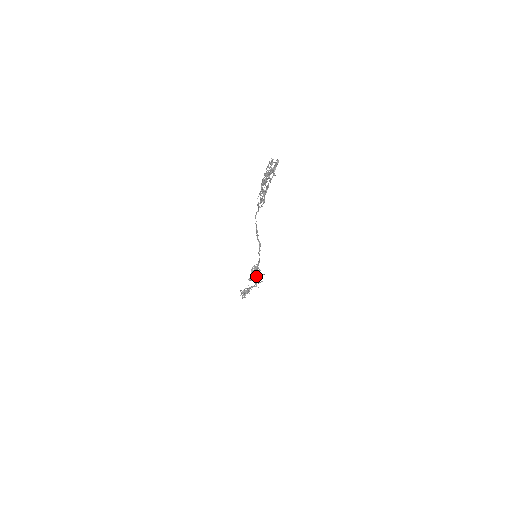
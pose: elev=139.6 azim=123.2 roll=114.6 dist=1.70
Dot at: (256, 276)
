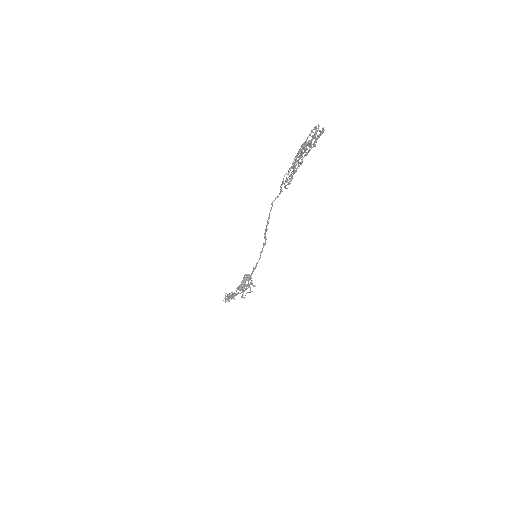
Dot at: (248, 282)
